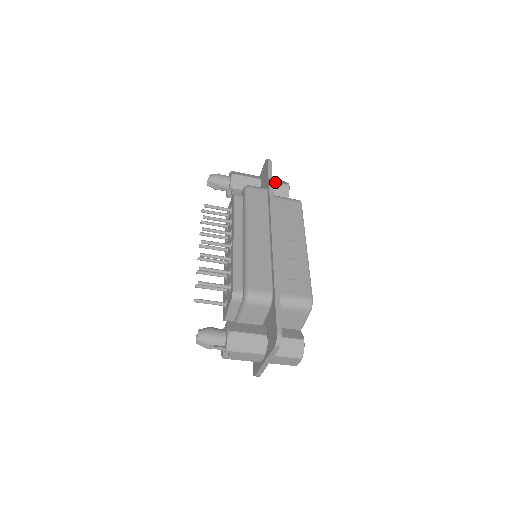
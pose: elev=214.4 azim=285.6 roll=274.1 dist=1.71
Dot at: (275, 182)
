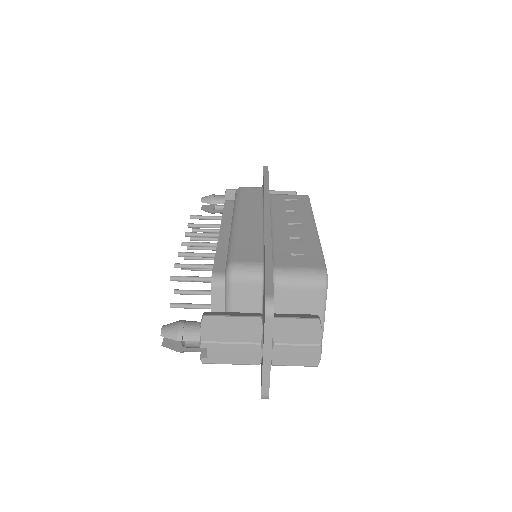
Dot at: (278, 191)
